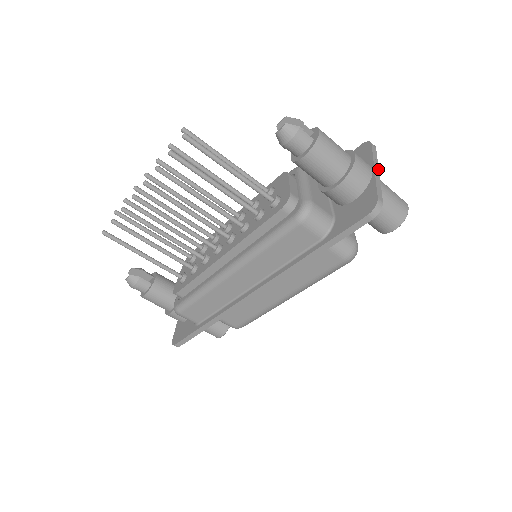
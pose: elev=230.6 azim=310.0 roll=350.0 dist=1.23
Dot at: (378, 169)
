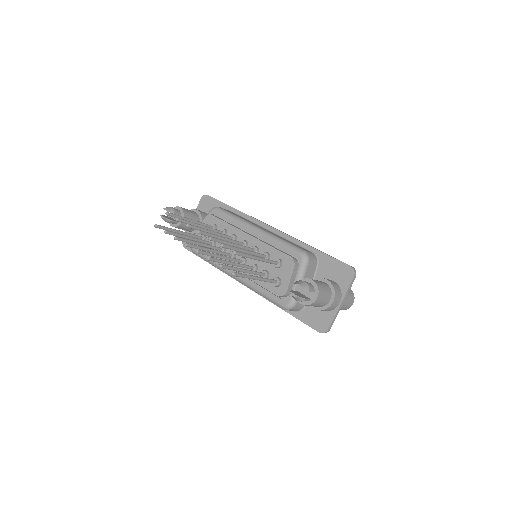
Dot at: (344, 300)
